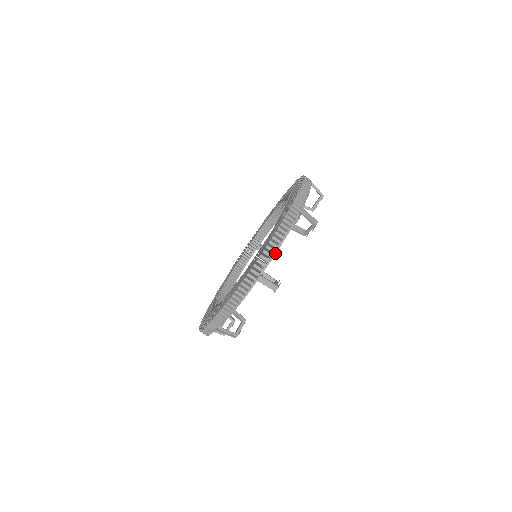
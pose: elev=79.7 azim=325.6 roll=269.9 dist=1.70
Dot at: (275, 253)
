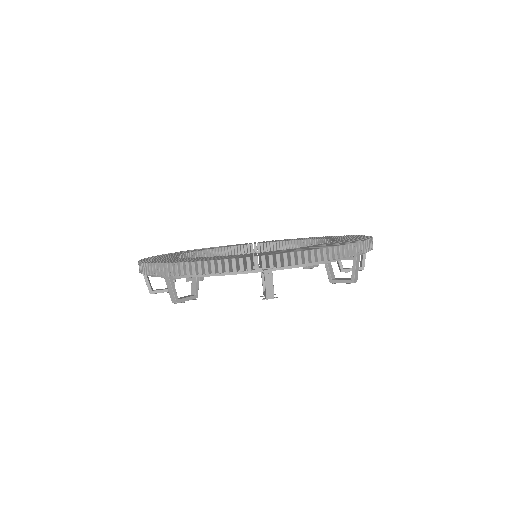
Dot at: (304, 265)
